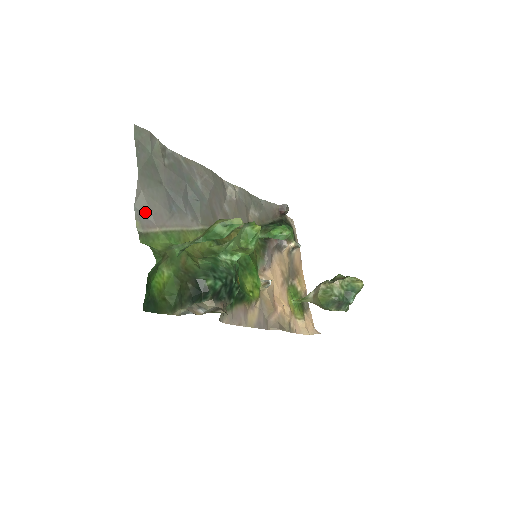
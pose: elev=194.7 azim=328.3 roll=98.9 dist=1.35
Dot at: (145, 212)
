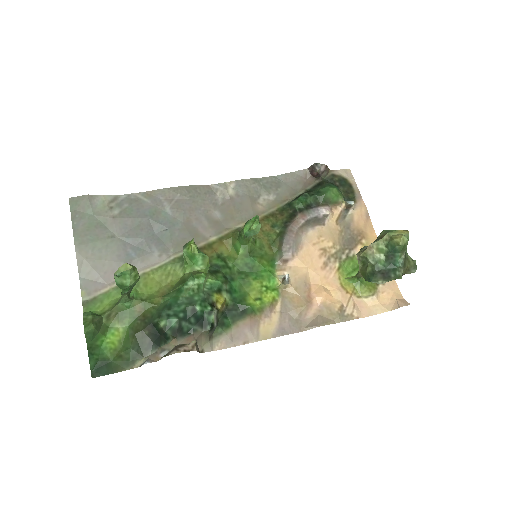
Dot at: (92, 277)
